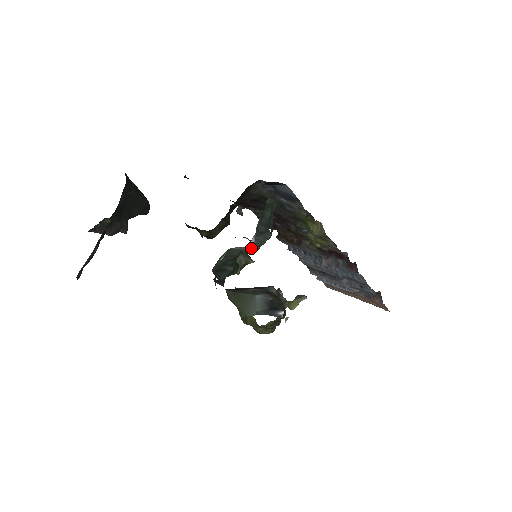
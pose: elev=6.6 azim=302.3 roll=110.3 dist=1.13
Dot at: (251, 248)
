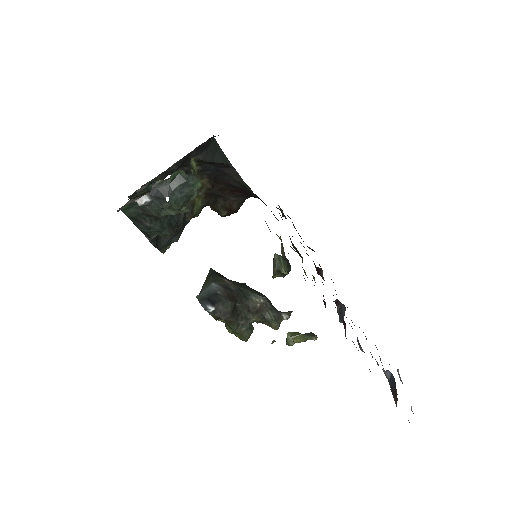
Dot at: (152, 209)
